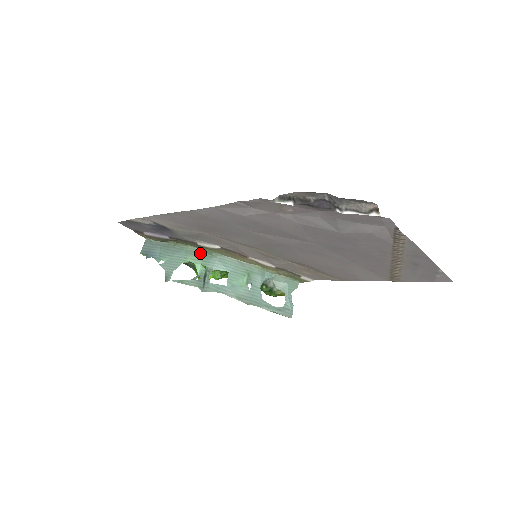
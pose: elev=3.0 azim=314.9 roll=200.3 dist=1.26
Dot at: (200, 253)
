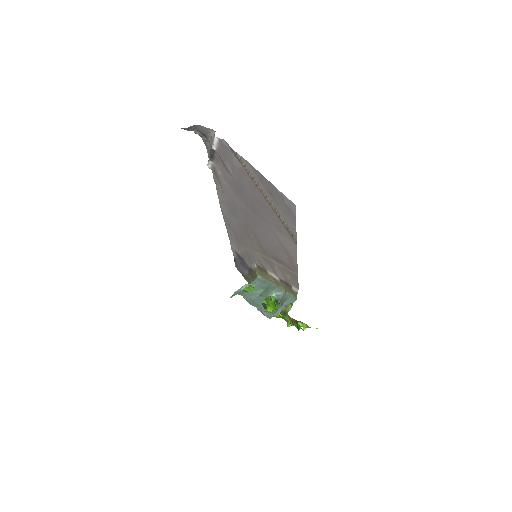
Dot at: occluded
